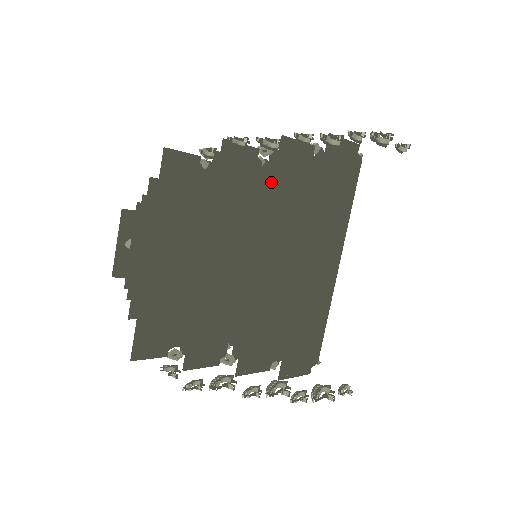
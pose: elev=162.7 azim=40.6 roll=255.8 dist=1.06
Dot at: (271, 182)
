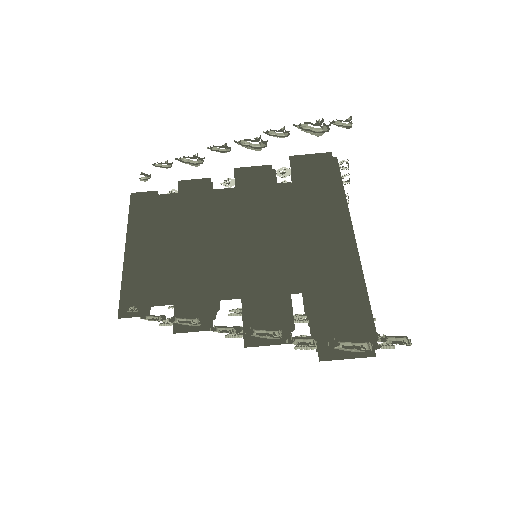
Dot at: occluded
